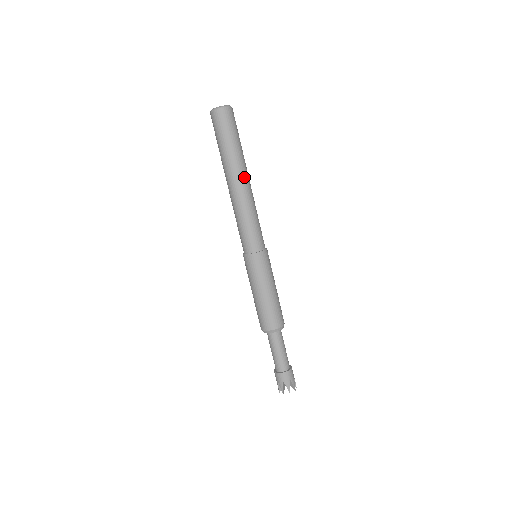
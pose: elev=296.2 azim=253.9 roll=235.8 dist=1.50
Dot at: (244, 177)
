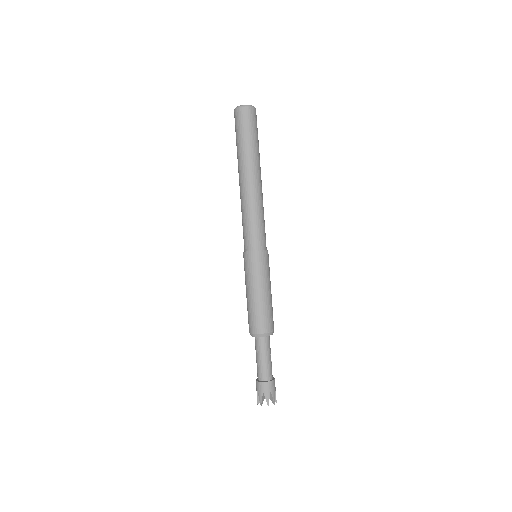
Dot at: (256, 175)
